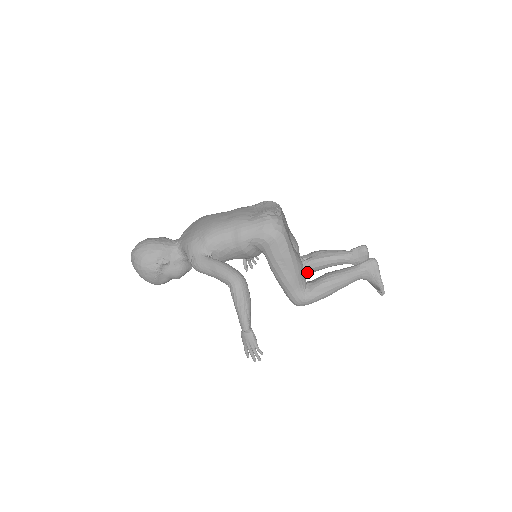
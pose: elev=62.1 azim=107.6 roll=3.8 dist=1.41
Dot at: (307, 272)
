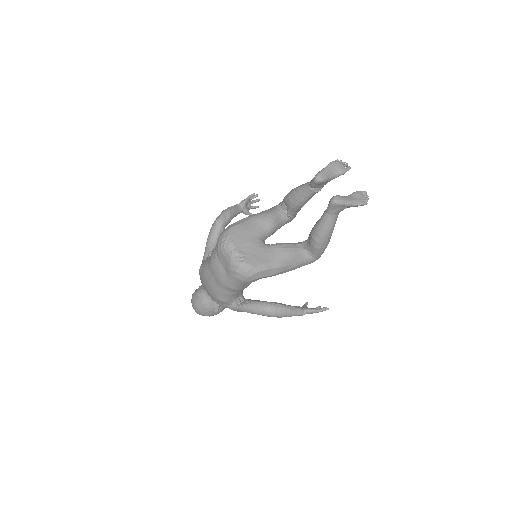
Dot at: occluded
